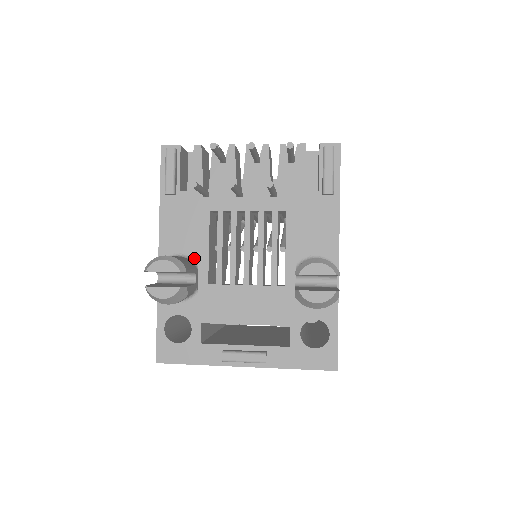
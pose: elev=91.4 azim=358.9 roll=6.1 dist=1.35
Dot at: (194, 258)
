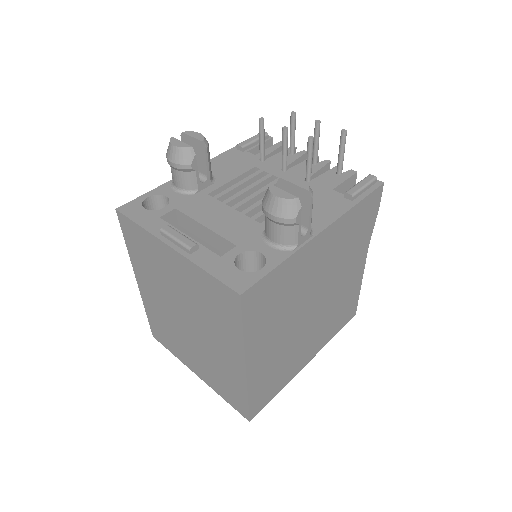
Dot at: (216, 179)
